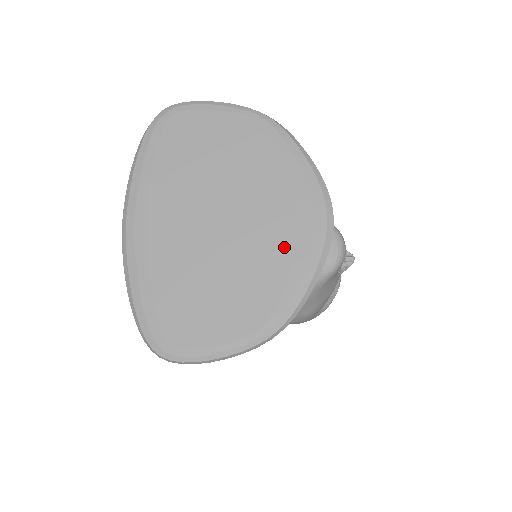
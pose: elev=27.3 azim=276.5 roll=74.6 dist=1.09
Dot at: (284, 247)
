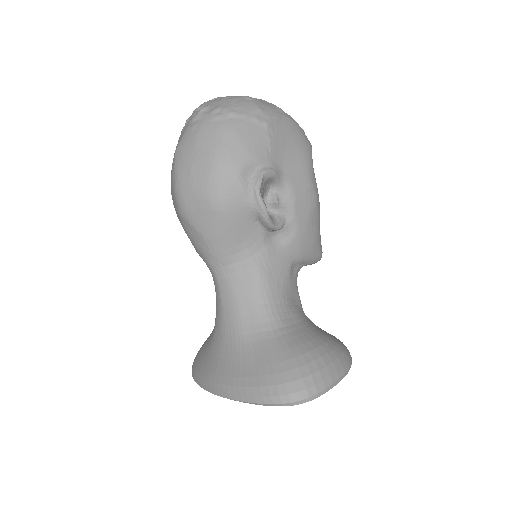
Dot at: occluded
